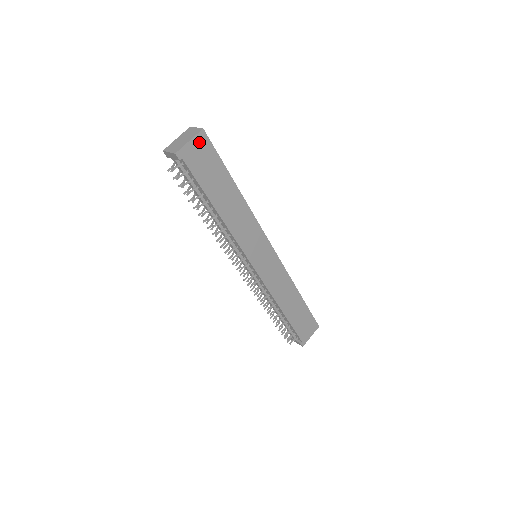
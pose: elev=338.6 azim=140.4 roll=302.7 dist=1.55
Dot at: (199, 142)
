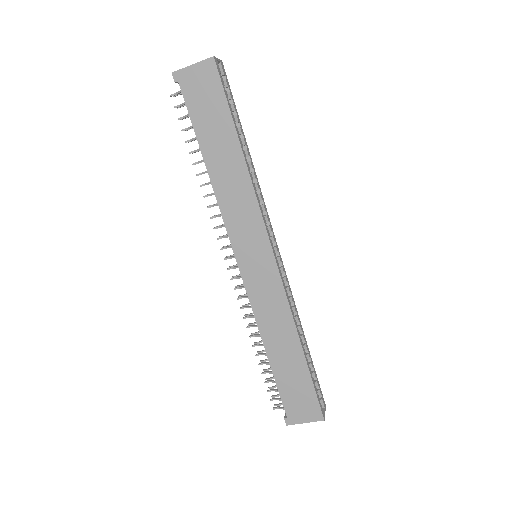
Dot at: (204, 71)
